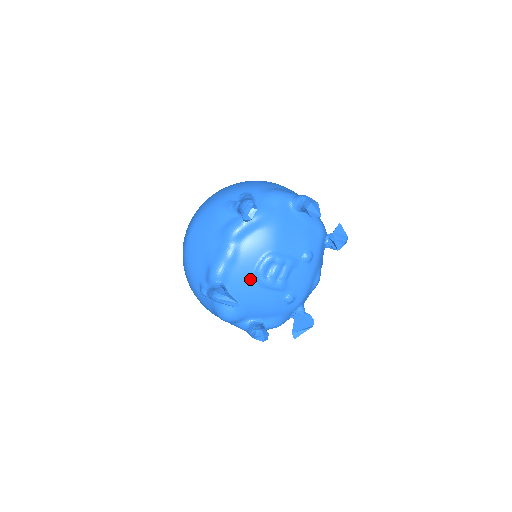
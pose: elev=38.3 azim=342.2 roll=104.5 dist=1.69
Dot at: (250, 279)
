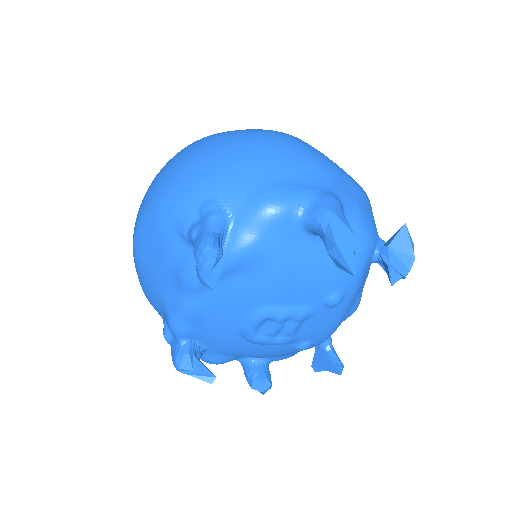
Dot at: (233, 336)
